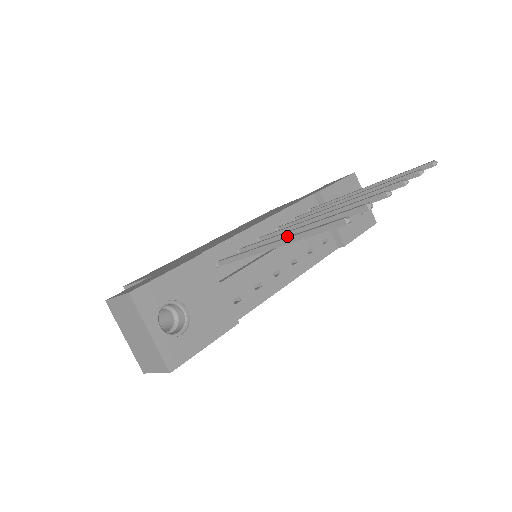
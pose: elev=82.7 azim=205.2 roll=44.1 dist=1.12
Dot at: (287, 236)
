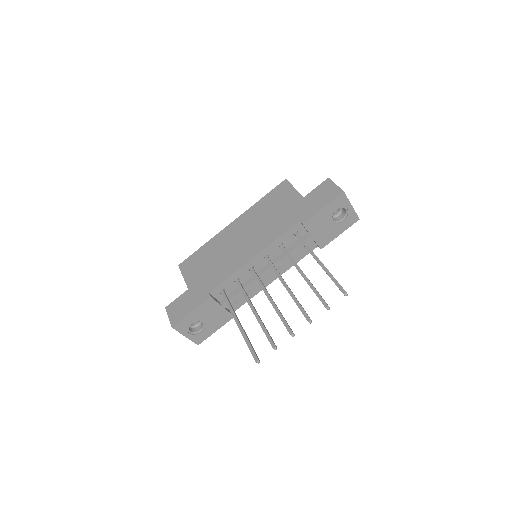
Dot at: (251, 309)
